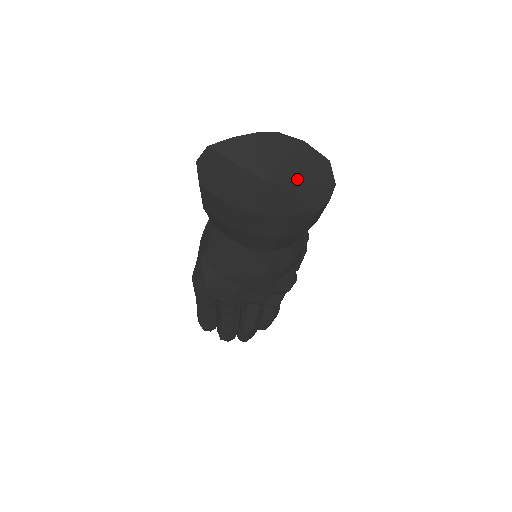
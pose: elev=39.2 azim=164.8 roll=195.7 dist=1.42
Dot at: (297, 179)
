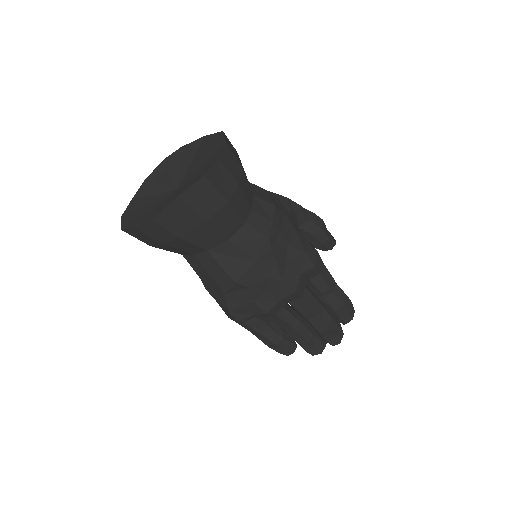
Dot at: (199, 166)
